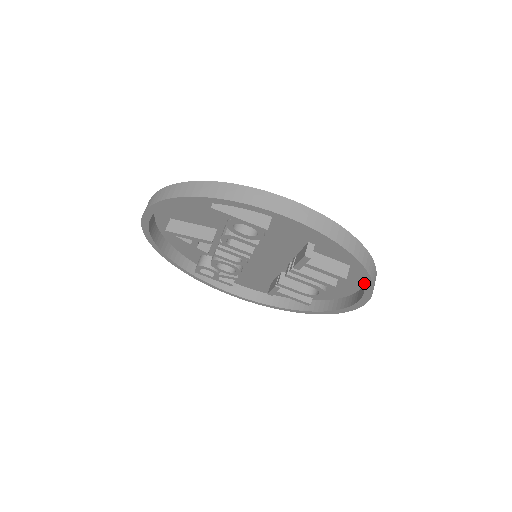
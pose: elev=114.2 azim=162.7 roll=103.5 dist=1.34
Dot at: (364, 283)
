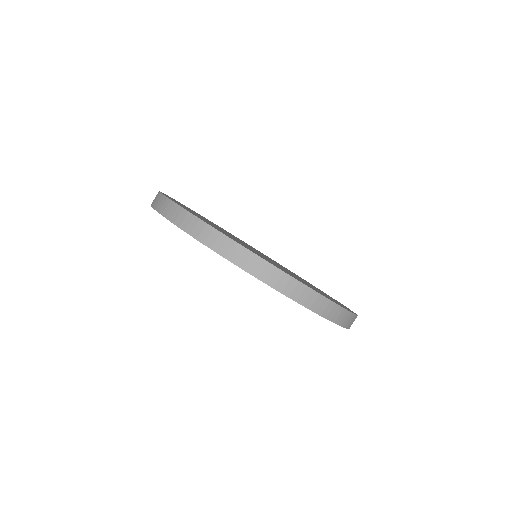
Dot at: occluded
